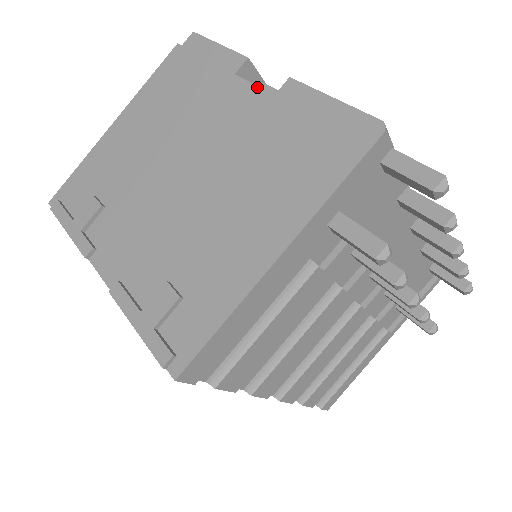
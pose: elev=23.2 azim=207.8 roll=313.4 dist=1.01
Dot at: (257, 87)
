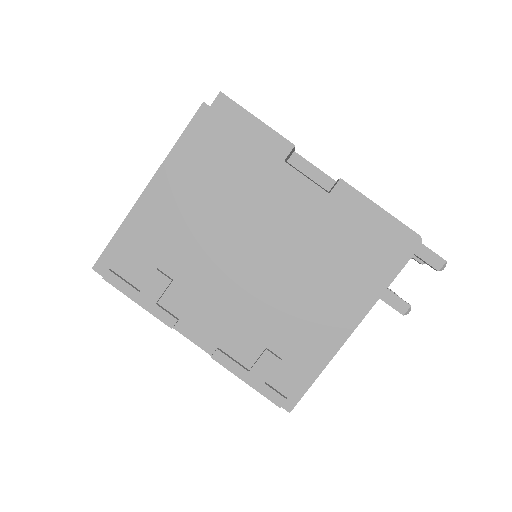
Dot at: (311, 181)
